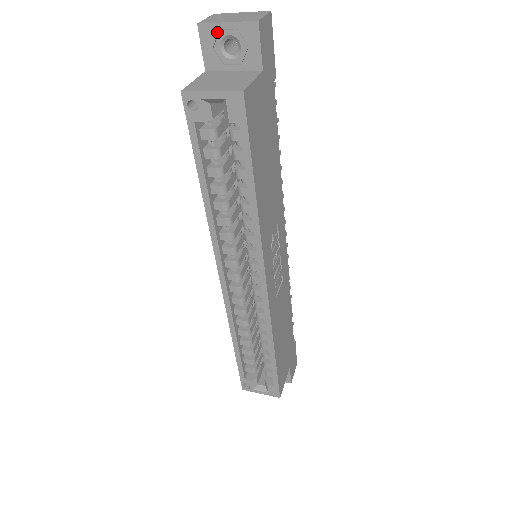
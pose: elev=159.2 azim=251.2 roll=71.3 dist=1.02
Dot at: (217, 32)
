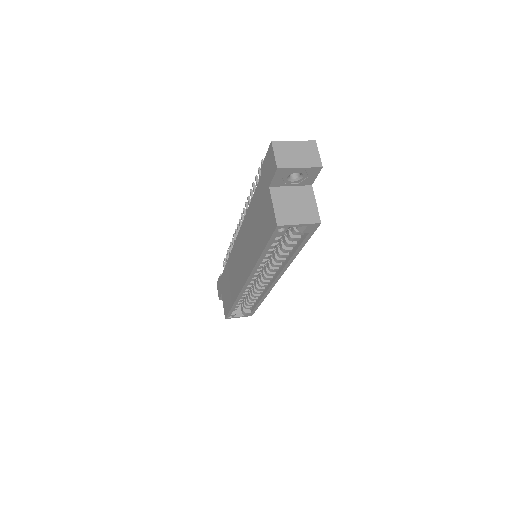
Dot at: (290, 171)
